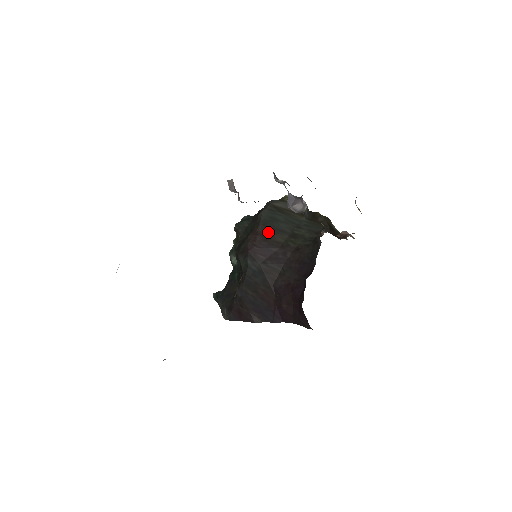
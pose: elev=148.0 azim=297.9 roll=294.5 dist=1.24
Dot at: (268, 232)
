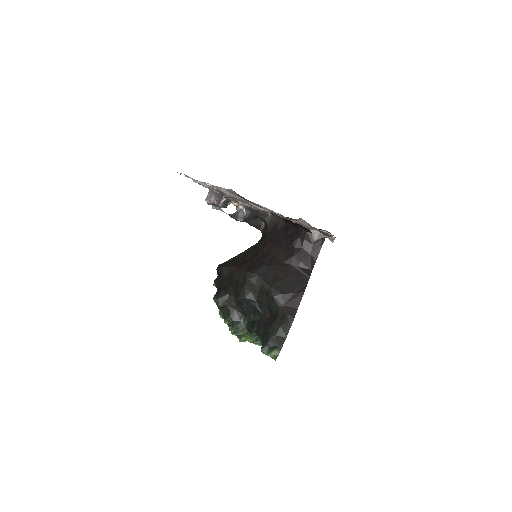
Dot at: (241, 262)
